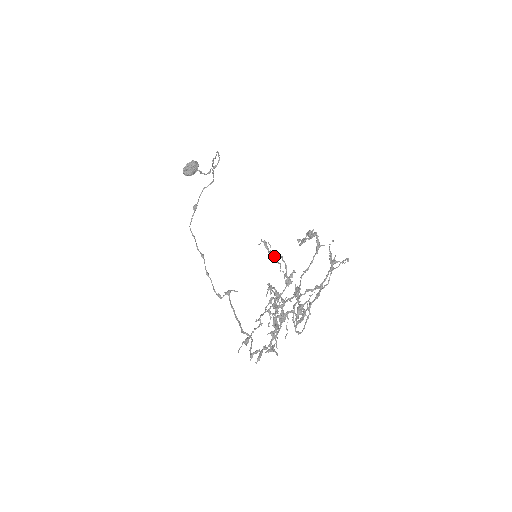
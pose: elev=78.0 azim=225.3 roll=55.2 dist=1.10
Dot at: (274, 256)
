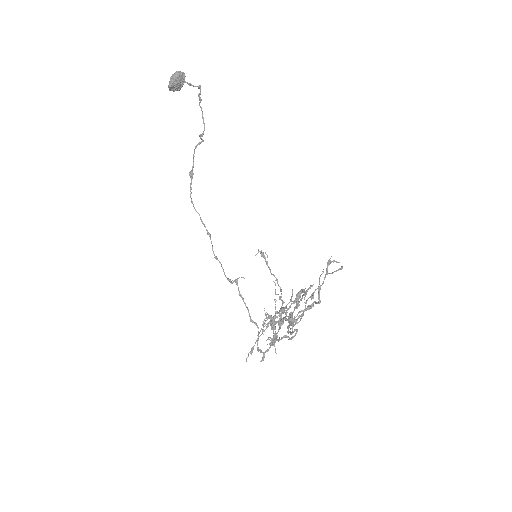
Dot at: occluded
